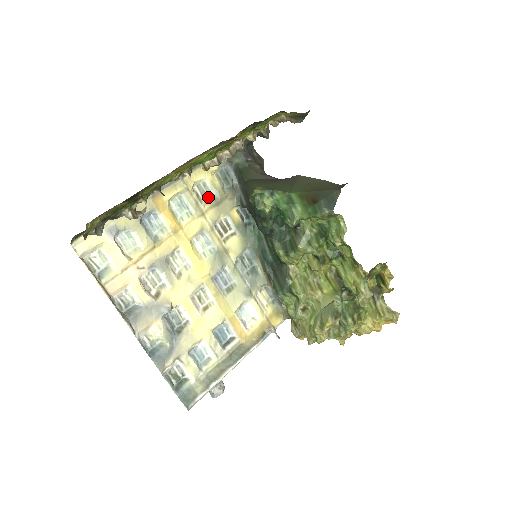
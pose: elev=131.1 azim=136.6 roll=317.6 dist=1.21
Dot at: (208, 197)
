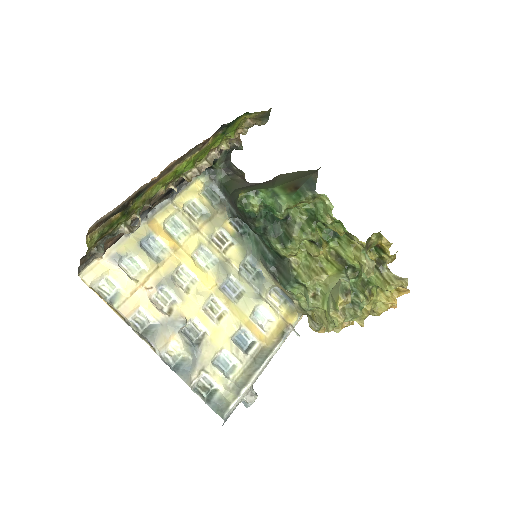
Dot at: (200, 215)
